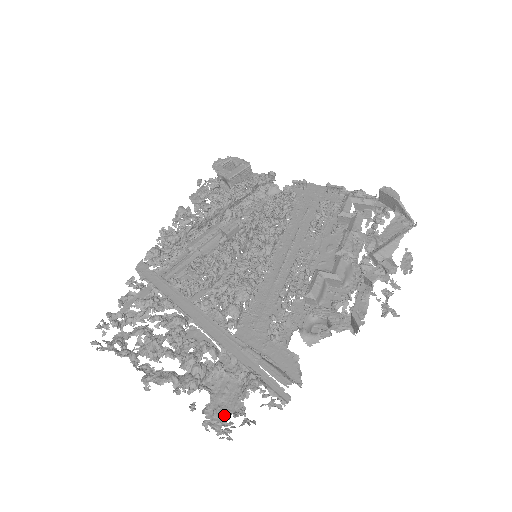
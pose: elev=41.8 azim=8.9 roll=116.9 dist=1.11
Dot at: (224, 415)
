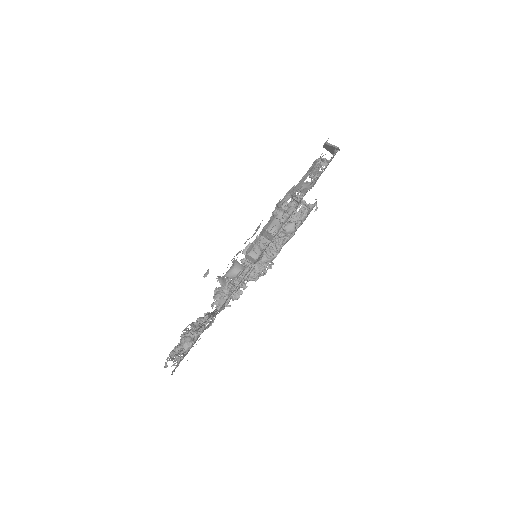
Dot at: (180, 361)
